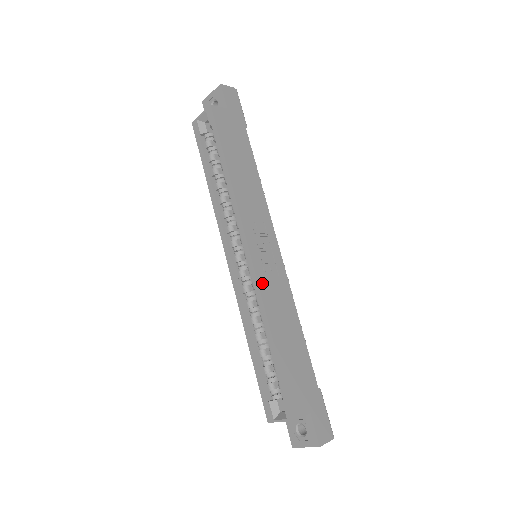
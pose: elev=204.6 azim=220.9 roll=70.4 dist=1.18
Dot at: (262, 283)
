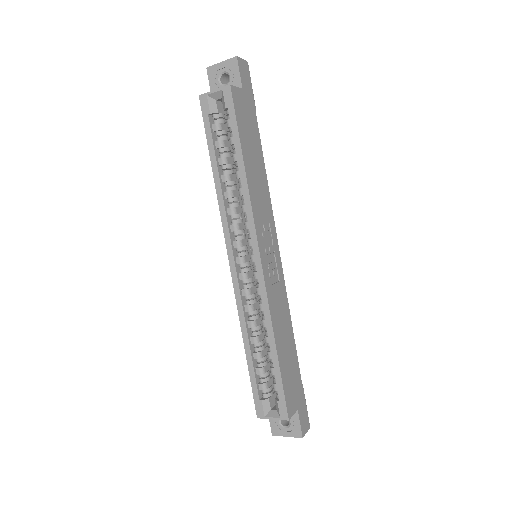
Dot at: (269, 290)
